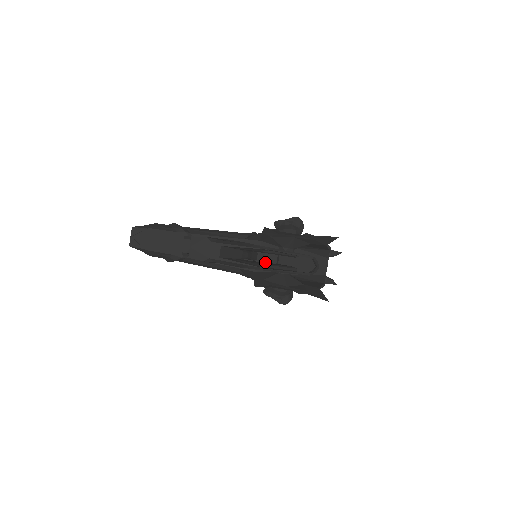
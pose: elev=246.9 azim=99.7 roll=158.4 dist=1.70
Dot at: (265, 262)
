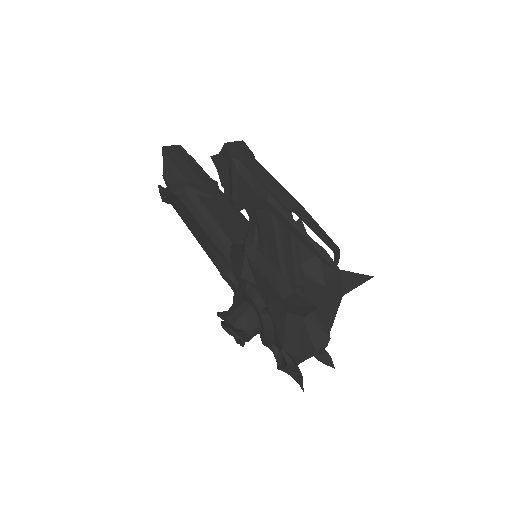
Dot at: occluded
